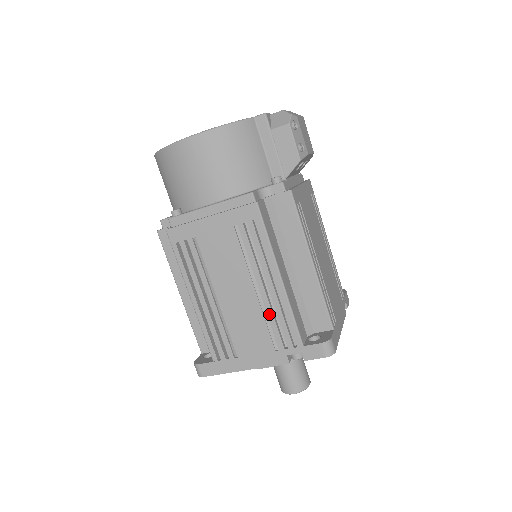
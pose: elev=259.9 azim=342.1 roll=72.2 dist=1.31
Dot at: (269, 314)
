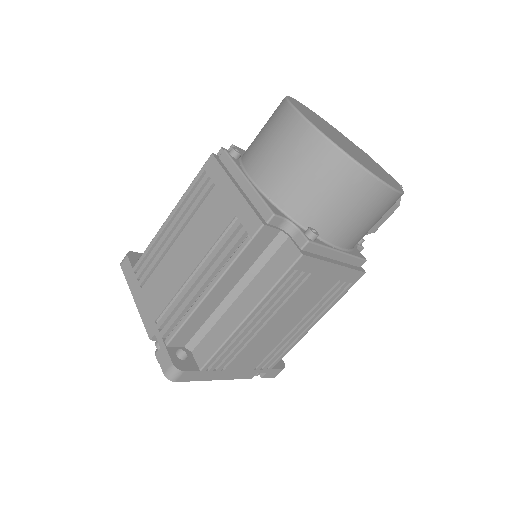
Dot at: (281, 345)
